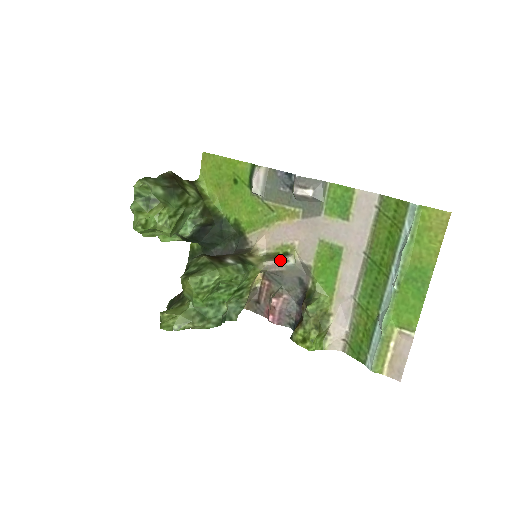
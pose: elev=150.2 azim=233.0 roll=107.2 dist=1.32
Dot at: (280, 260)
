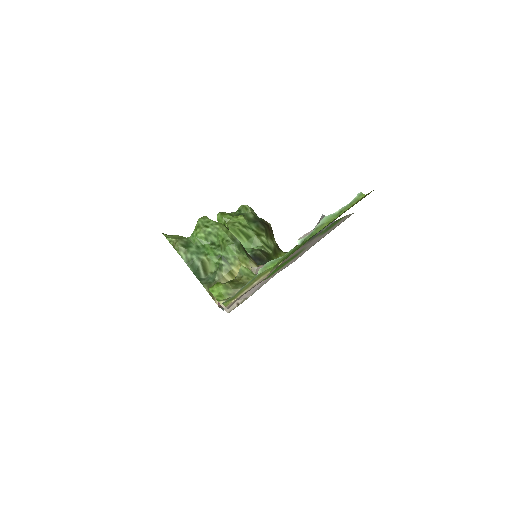
Dot at: occluded
